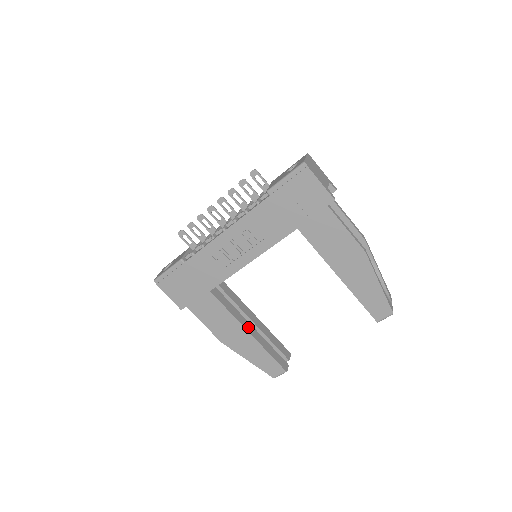
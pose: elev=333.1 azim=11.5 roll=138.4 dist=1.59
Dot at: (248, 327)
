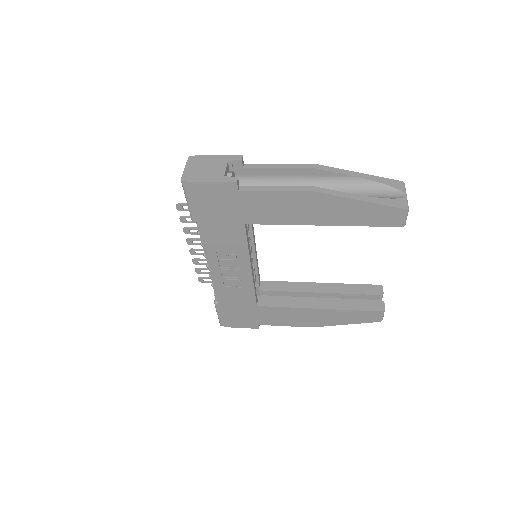
Dot at: (315, 304)
